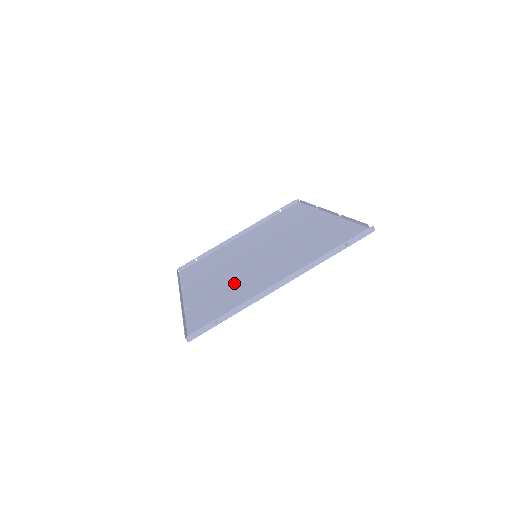
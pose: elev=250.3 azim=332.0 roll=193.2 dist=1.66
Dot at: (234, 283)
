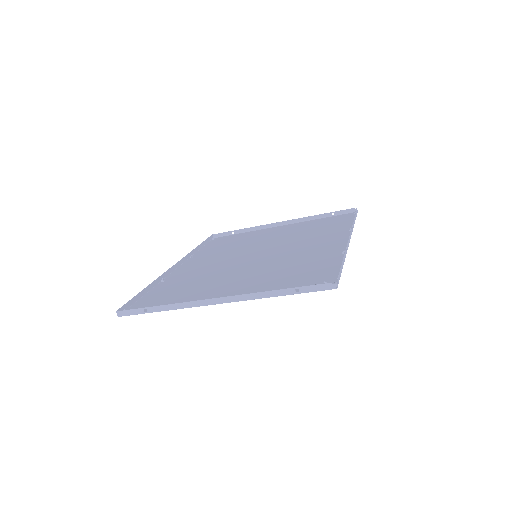
Dot at: (209, 276)
